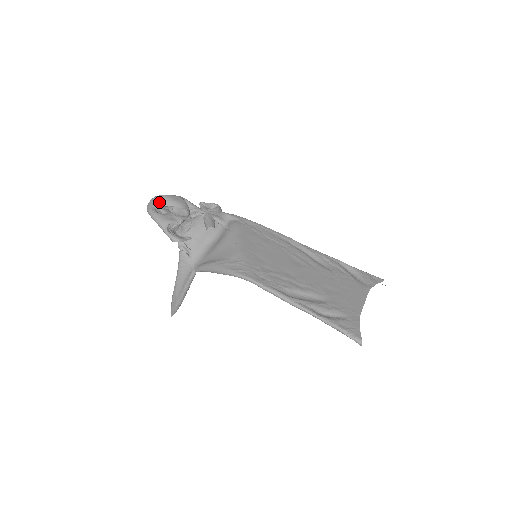
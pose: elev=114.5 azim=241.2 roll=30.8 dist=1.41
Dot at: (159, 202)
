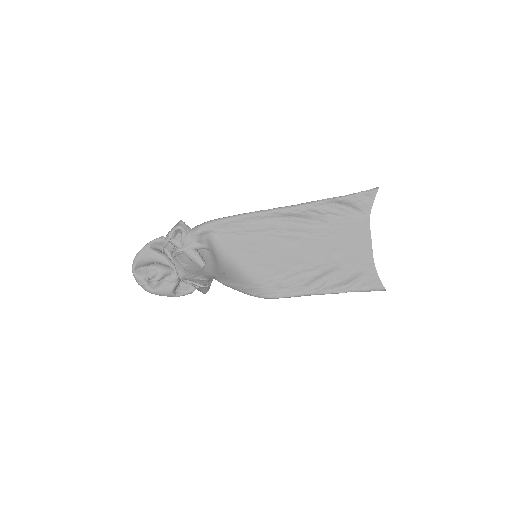
Dot at: (139, 270)
